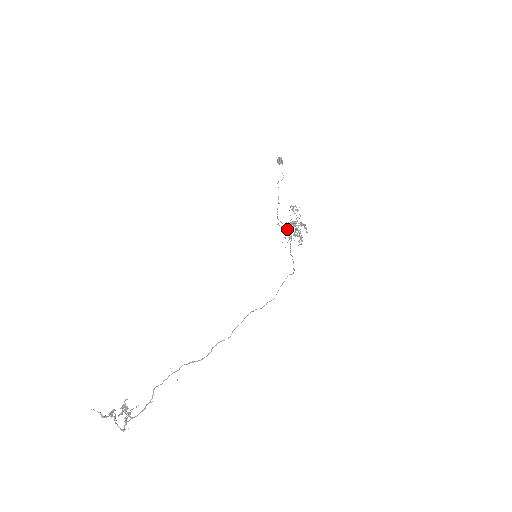
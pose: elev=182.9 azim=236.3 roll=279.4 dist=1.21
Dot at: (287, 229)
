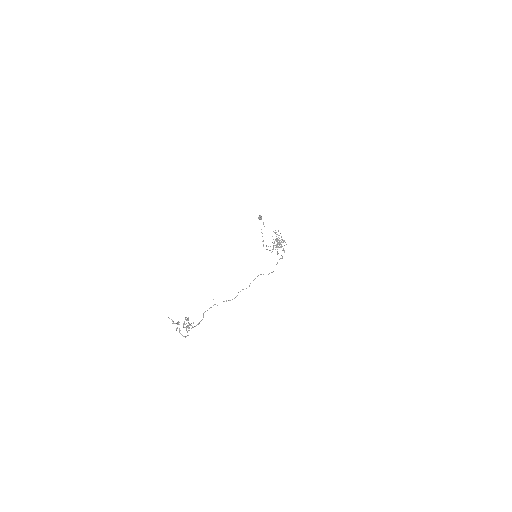
Dot at: (273, 249)
